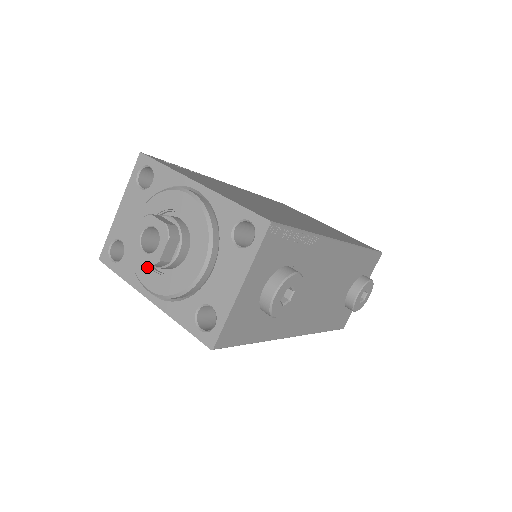
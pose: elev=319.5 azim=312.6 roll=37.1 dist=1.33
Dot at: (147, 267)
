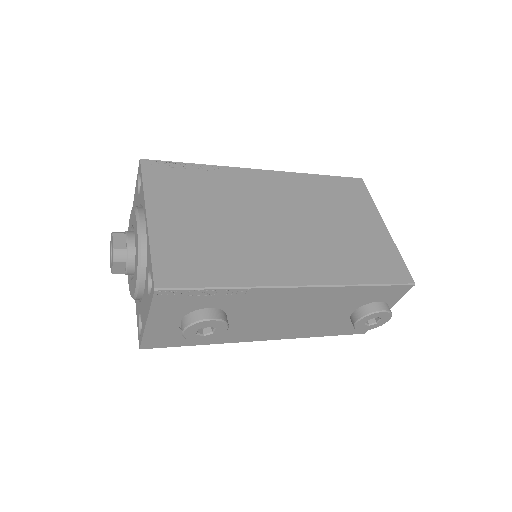
Dot at: occluded
